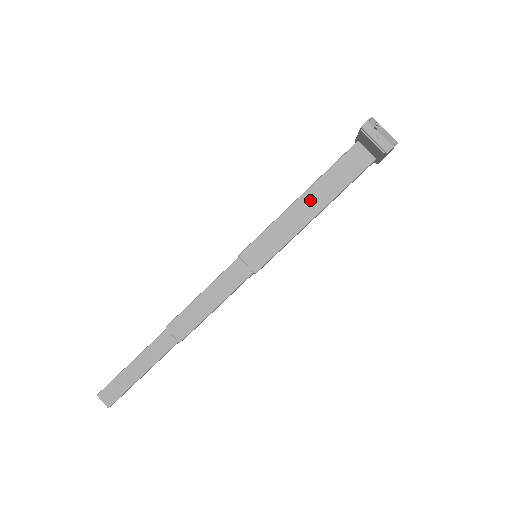
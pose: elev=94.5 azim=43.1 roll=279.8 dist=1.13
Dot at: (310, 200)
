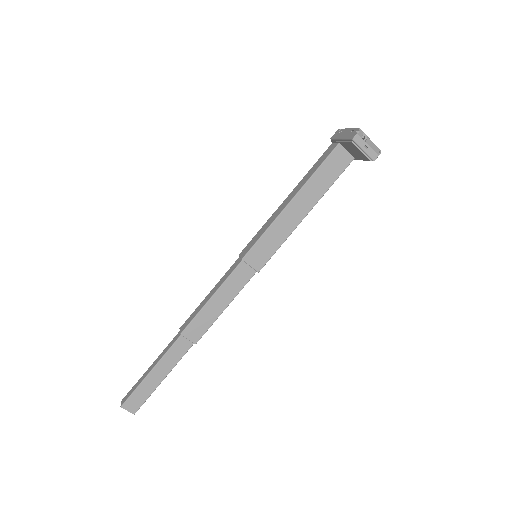
Dot at: (301, 201)
